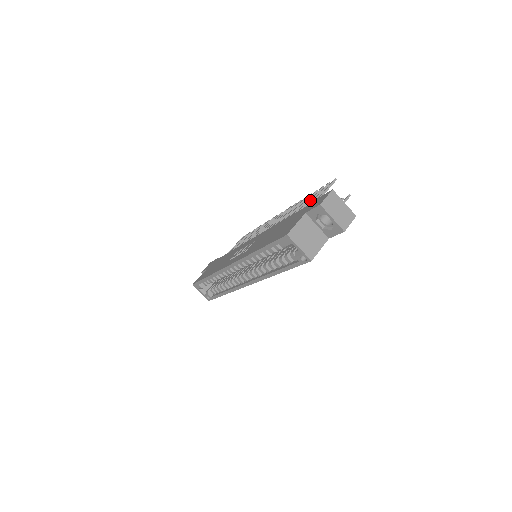
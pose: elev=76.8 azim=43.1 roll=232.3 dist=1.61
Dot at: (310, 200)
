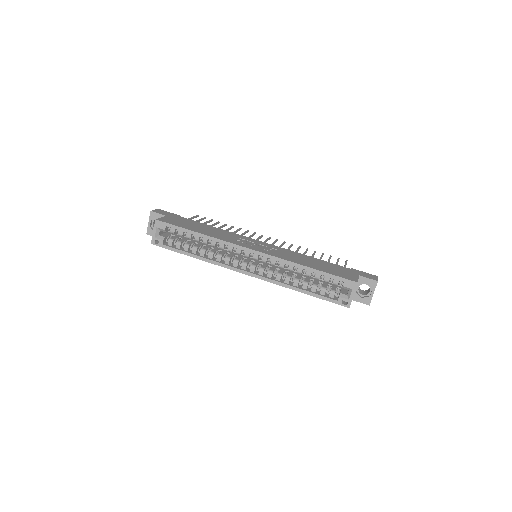
Dot at: occluded
